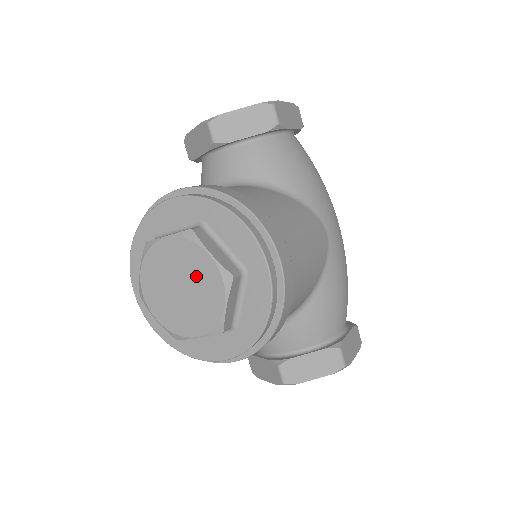
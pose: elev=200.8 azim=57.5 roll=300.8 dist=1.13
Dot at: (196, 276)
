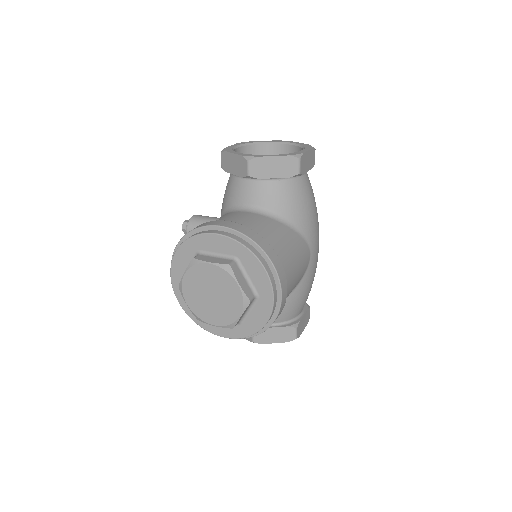
Dot at: (225, 293)
